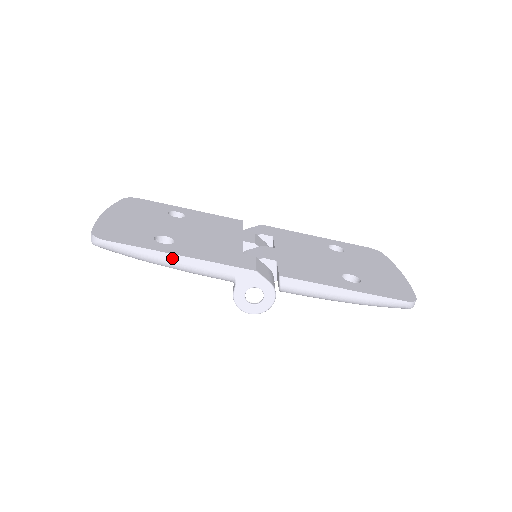
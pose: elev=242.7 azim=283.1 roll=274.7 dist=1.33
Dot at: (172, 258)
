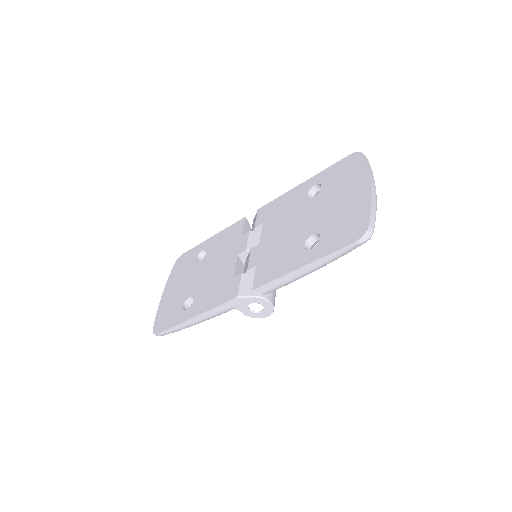
Dot at: (192, 321)
